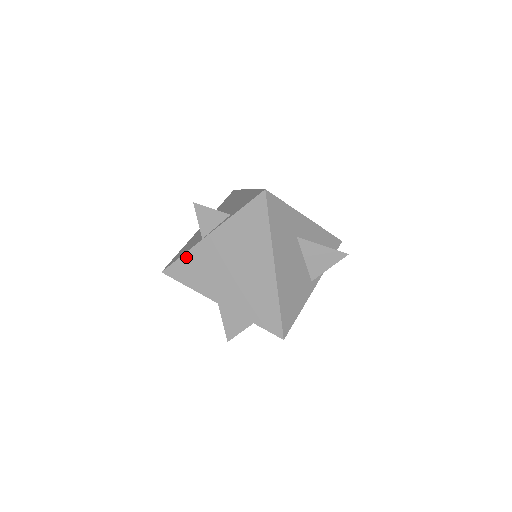
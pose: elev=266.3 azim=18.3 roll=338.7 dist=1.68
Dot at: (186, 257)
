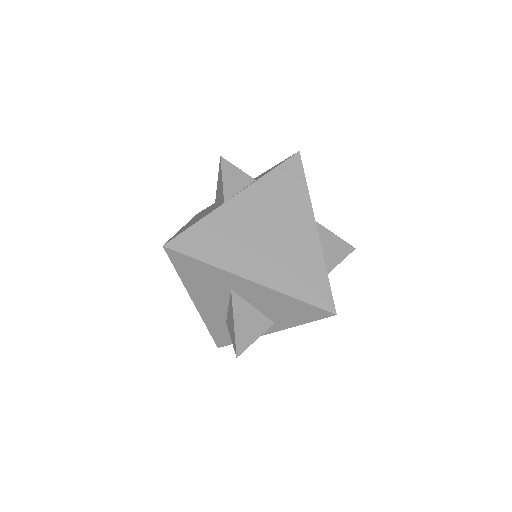
Dot at: (202, 224)
